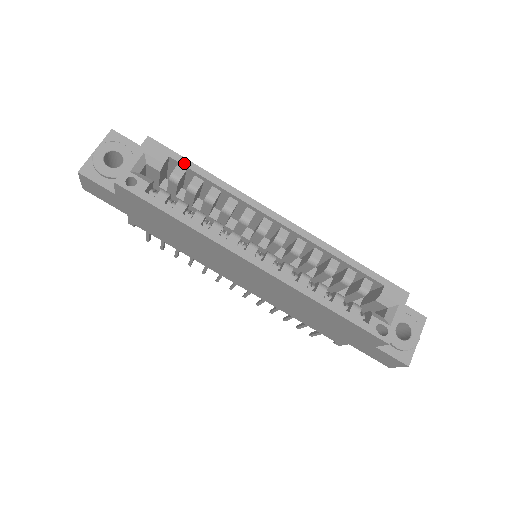
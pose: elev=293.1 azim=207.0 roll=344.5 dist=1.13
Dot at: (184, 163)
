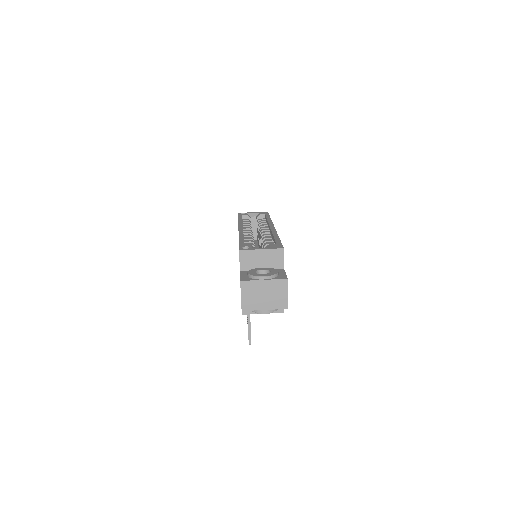
Dot at: (267, 215)
